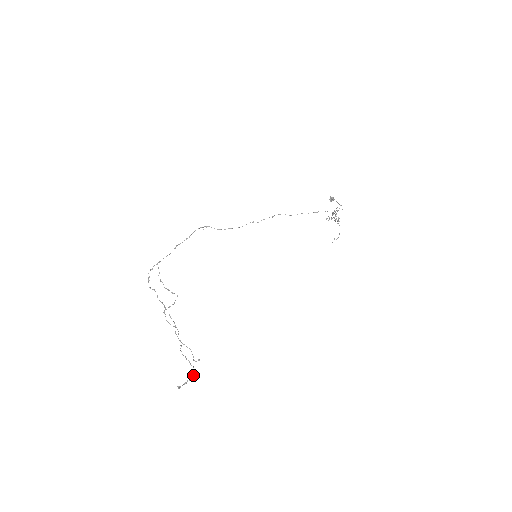
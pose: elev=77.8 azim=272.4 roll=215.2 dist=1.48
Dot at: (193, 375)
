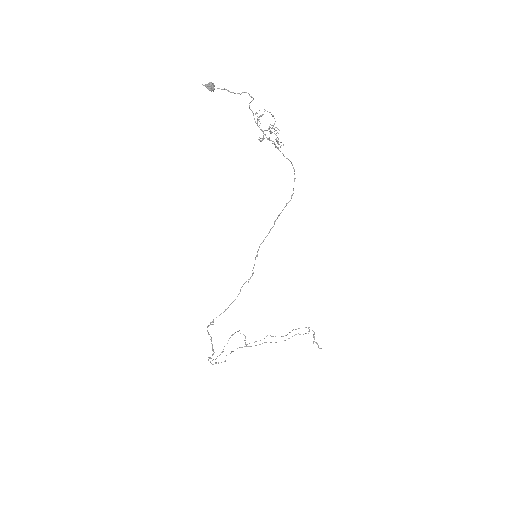
Dot at: (313, 331)
